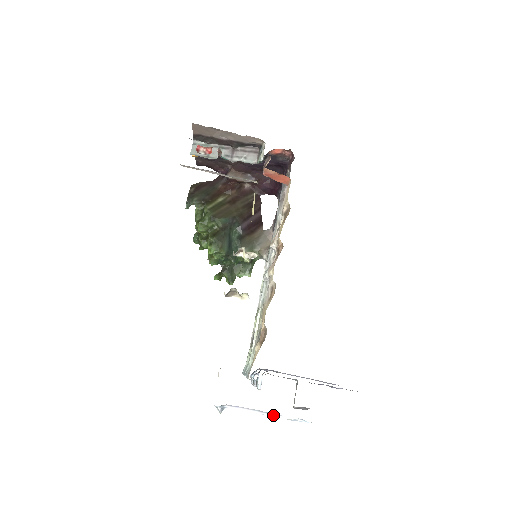
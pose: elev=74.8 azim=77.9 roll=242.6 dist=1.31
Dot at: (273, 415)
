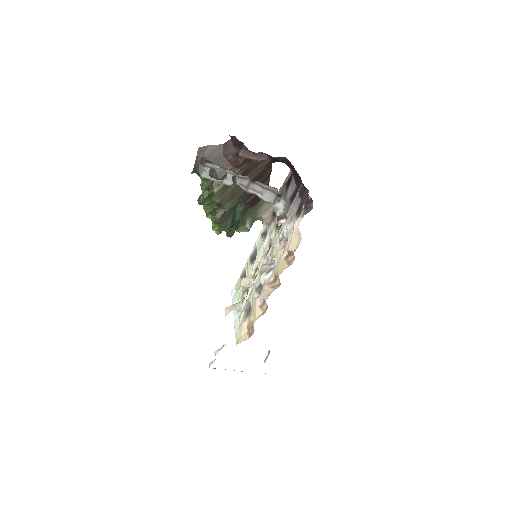
Dot at: occluded
